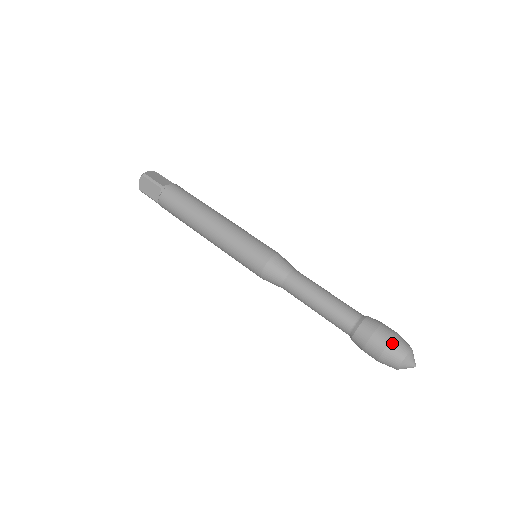
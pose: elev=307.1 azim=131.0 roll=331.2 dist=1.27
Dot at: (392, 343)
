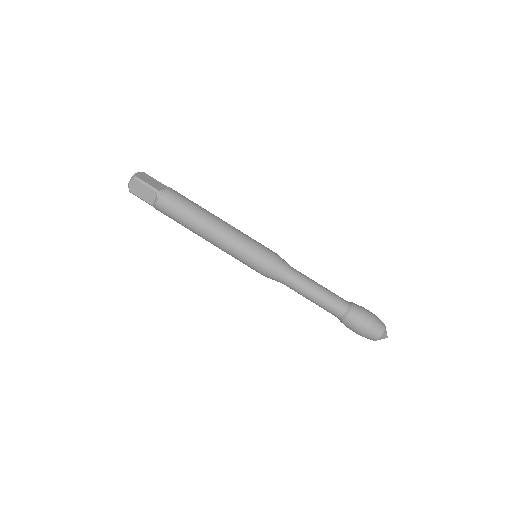
Dot at: (374, 324)
